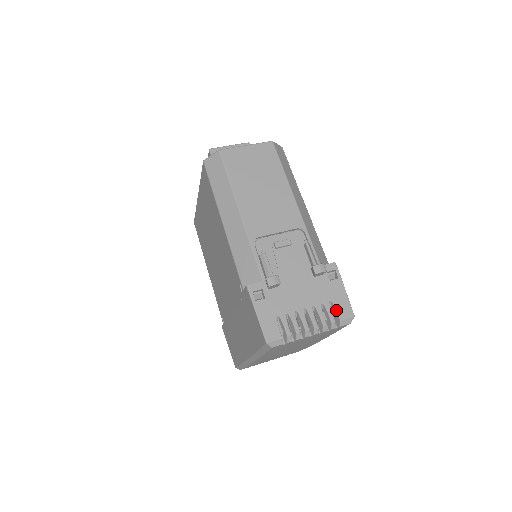
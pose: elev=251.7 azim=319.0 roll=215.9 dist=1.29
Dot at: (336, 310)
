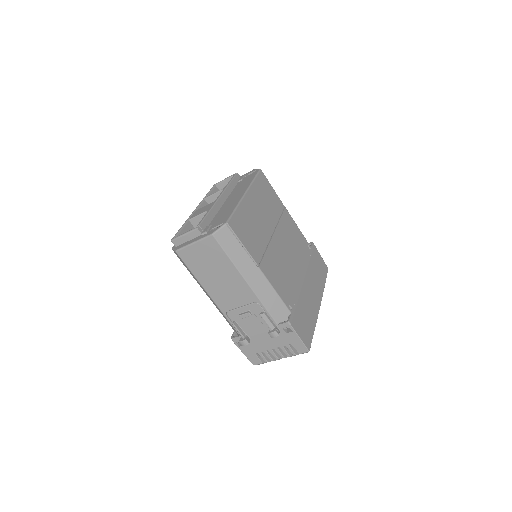
Dot at: occluded
